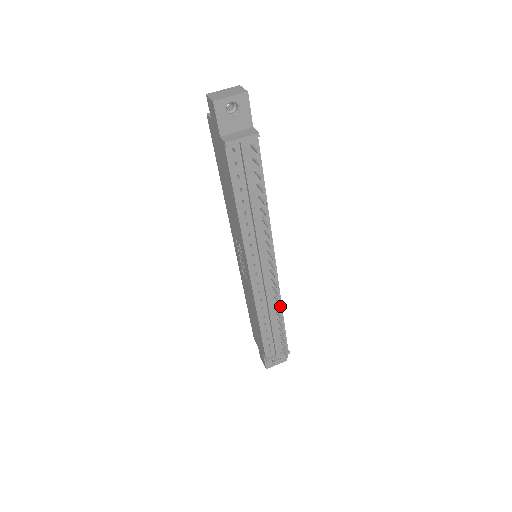
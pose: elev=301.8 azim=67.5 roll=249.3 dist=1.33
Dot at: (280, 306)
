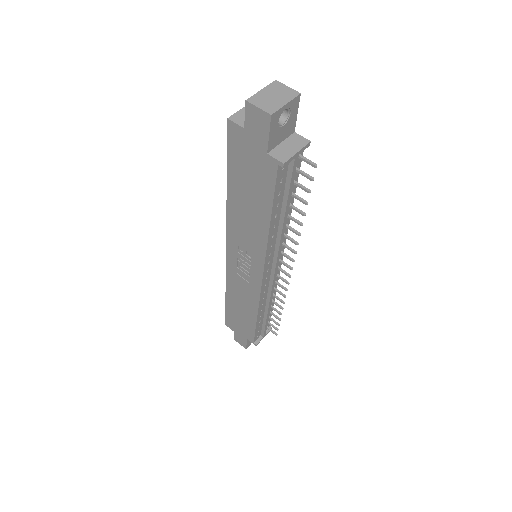
Dot at: occluded
